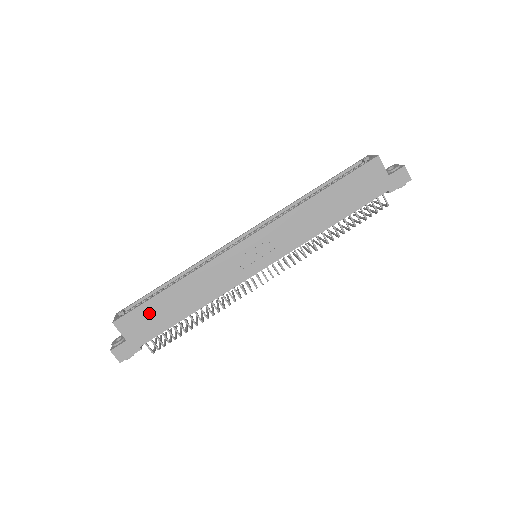
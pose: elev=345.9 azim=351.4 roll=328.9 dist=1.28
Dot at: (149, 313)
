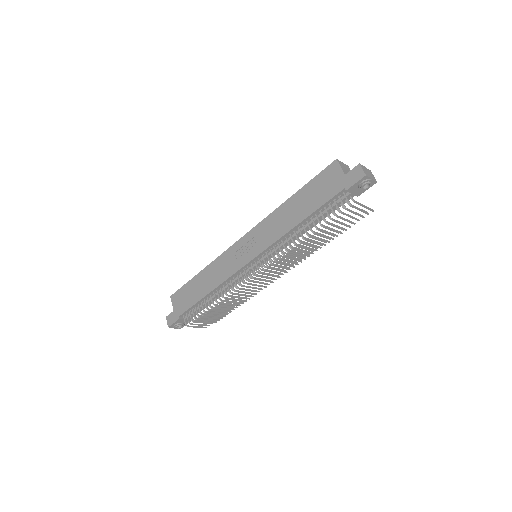
Dot at: (187, 292)
